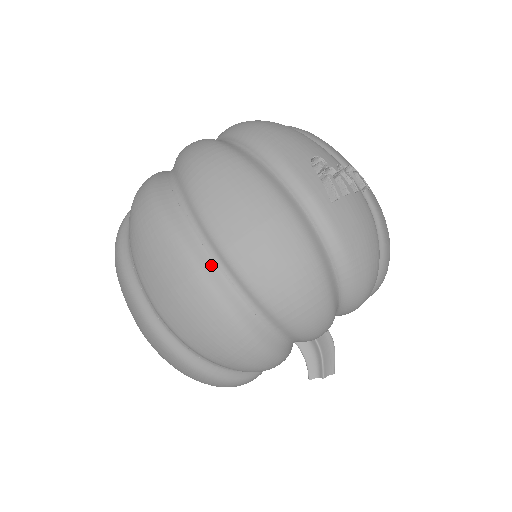
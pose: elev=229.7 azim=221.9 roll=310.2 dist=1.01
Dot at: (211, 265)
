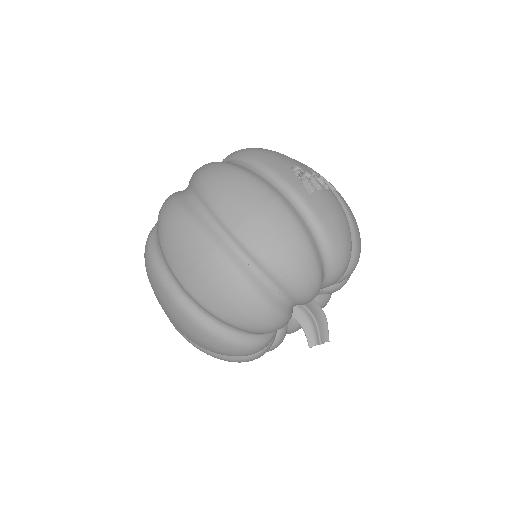
Dot at: (225, 243)
